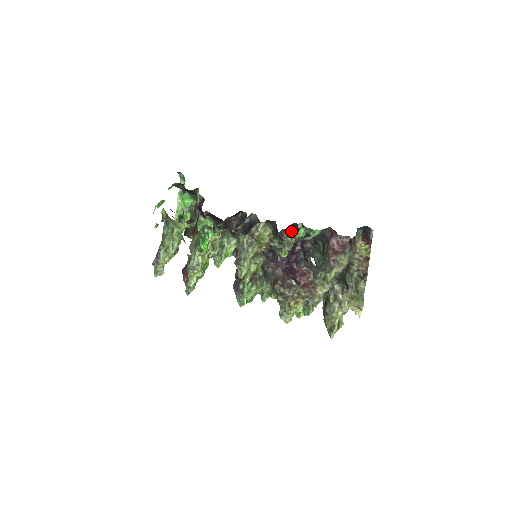
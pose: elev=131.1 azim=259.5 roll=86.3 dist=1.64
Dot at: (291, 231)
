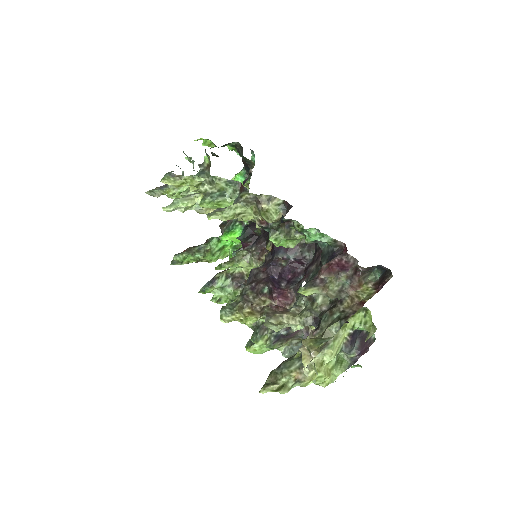
Dot at: (308, 248)
